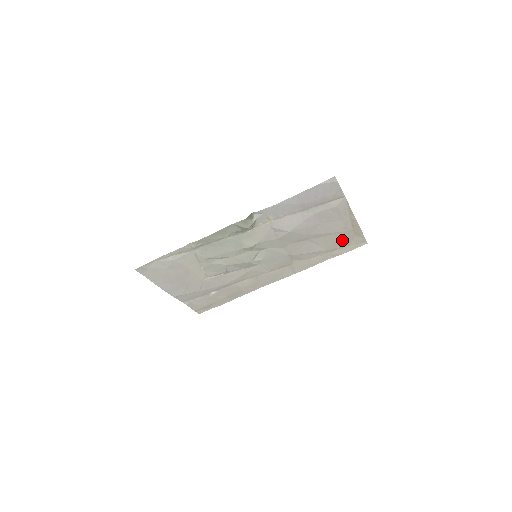
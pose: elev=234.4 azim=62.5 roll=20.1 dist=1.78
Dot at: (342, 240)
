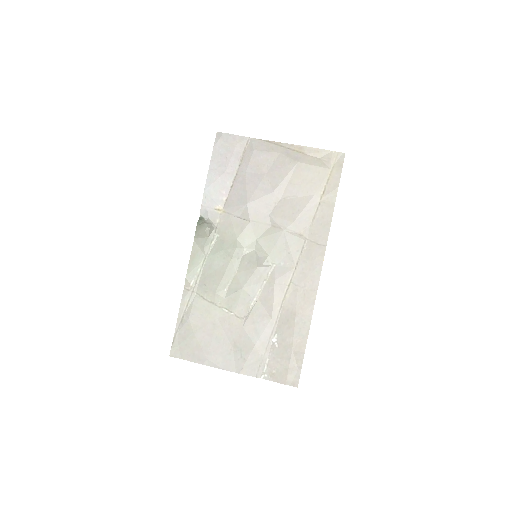
Dot at: (312, 172)
